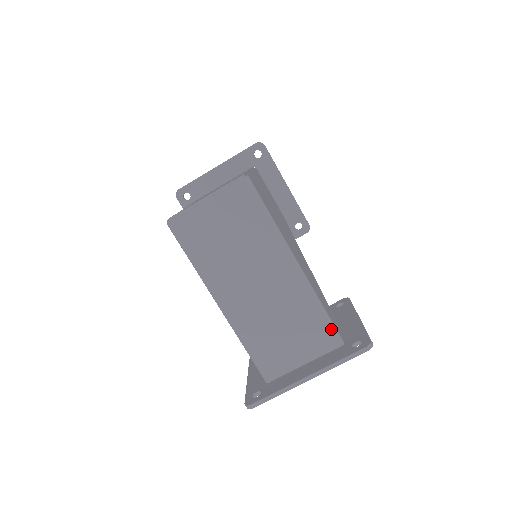
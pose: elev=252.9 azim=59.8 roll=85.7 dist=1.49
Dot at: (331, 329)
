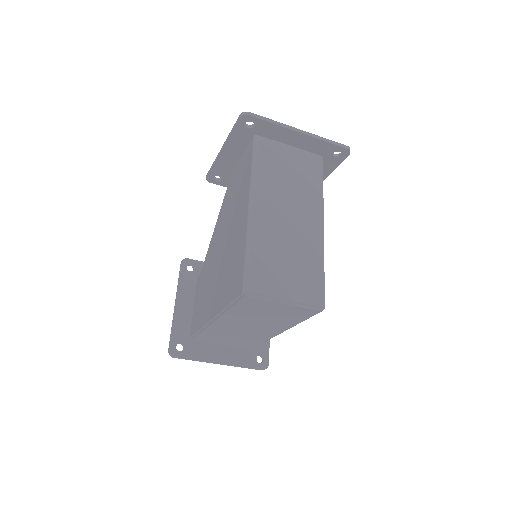
Dot at: (256, 346)
